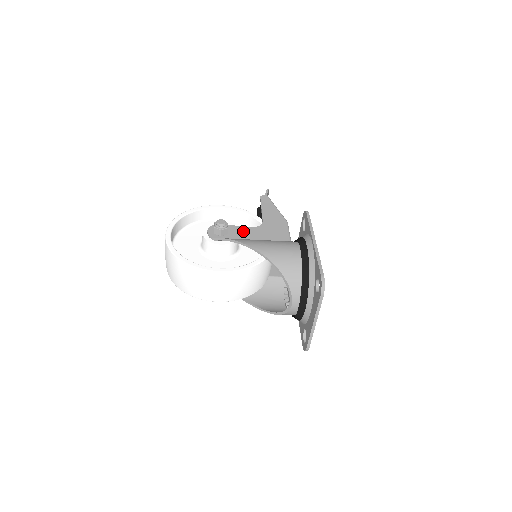
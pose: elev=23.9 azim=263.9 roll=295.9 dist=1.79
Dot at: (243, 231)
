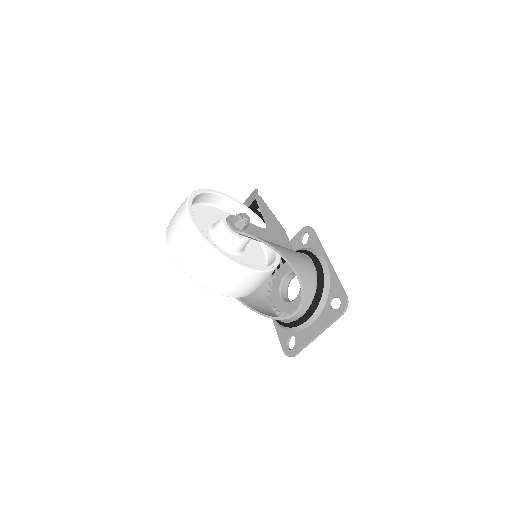
Dot at: (256, 230)
